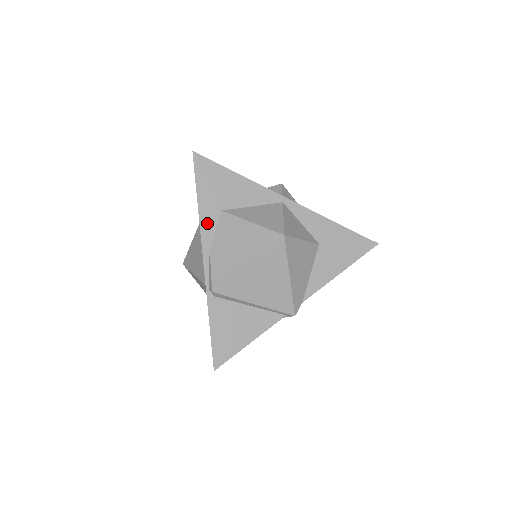
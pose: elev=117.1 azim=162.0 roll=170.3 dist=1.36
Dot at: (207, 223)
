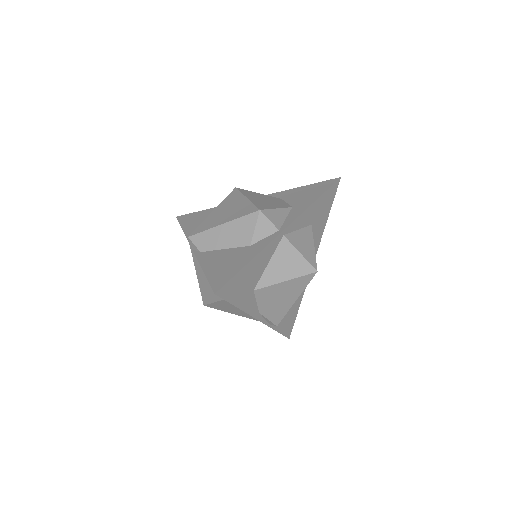
Dot at: (250, 307)
